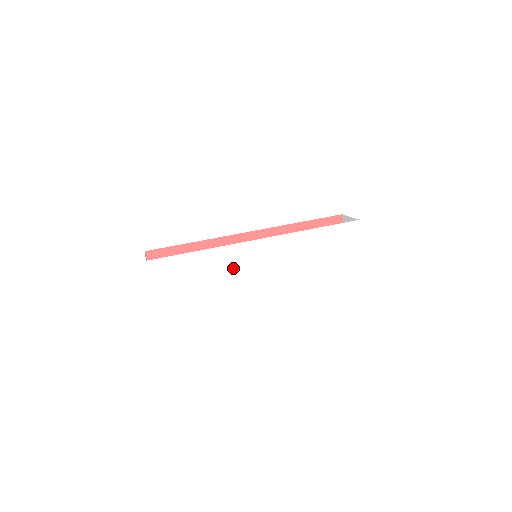
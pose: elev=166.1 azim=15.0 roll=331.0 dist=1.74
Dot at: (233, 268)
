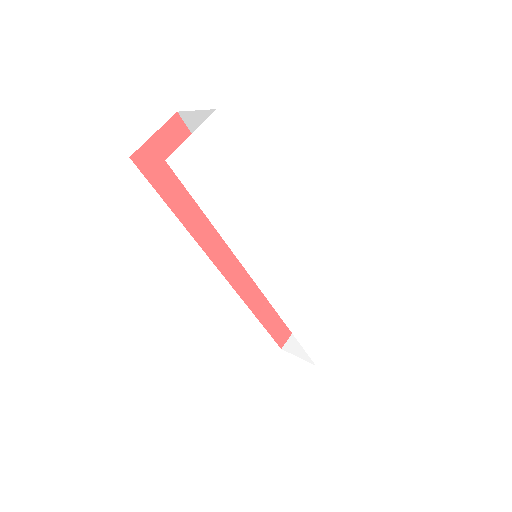
Dot at: (255, 235)
